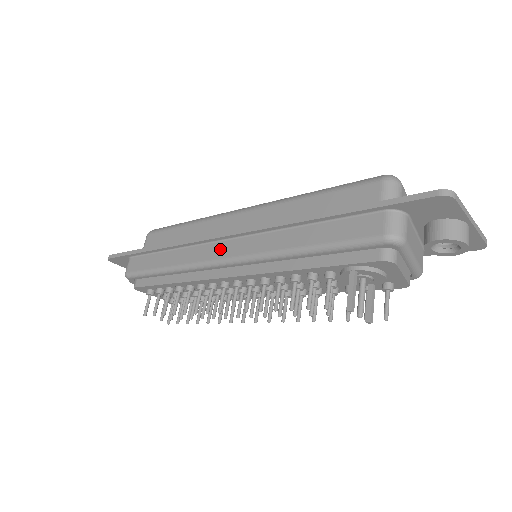
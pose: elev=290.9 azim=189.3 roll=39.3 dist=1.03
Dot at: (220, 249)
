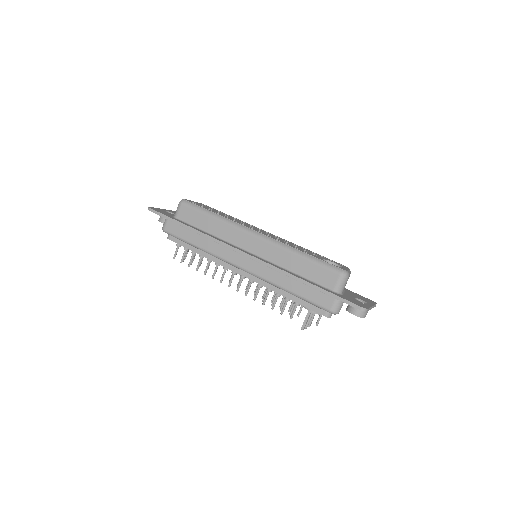
Dot at: (239, 259)
